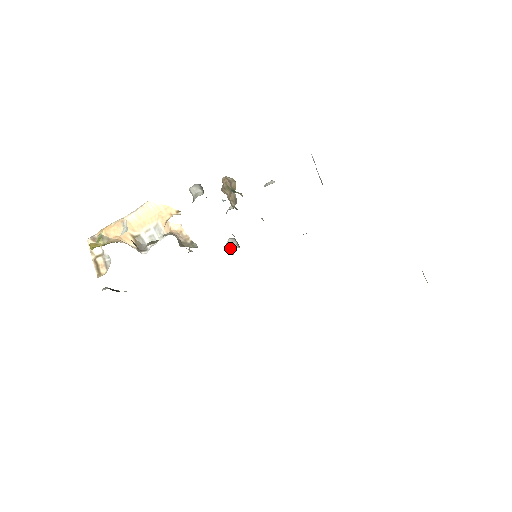
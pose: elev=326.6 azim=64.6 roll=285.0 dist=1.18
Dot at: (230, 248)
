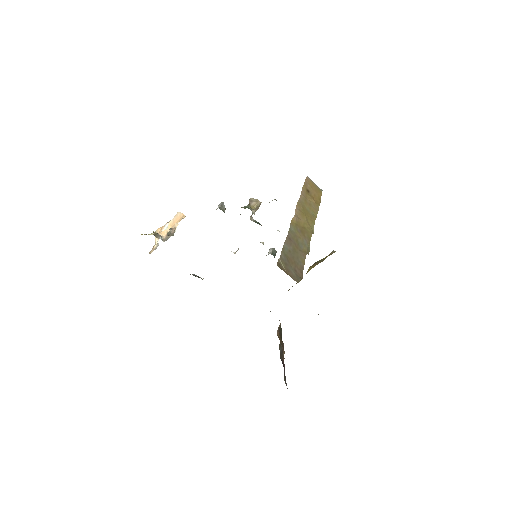
Dot at: occluded
